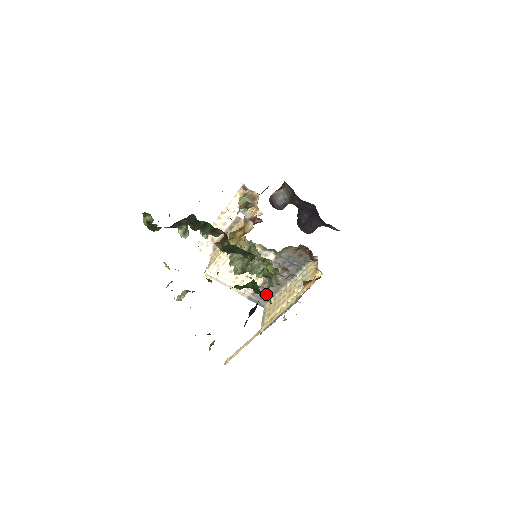
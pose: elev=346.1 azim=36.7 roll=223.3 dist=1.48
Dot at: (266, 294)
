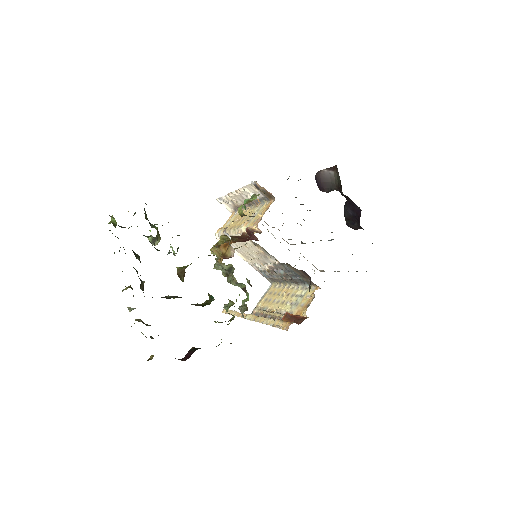
Dot at: (272, 278)
